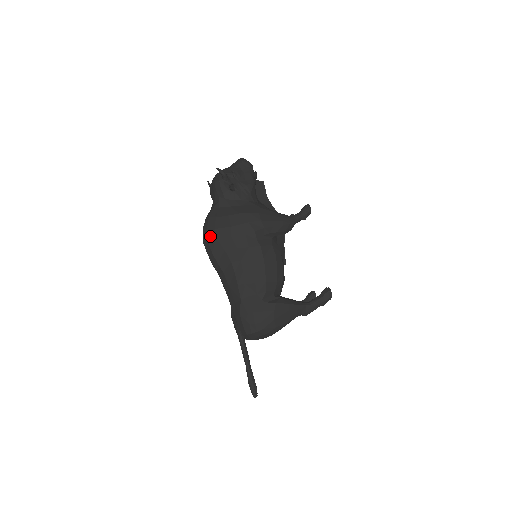
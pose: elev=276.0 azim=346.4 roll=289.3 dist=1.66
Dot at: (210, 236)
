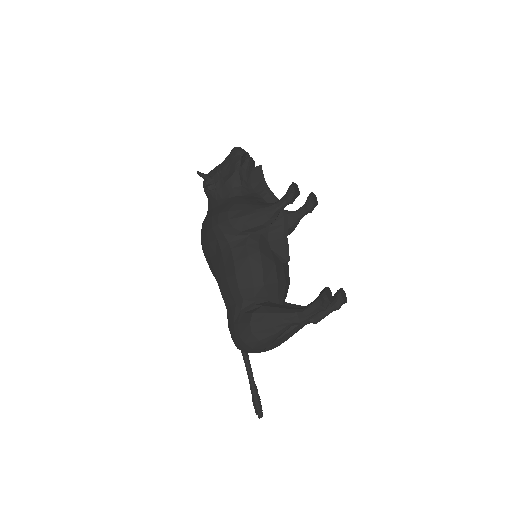
Dot at: (201, 244)
